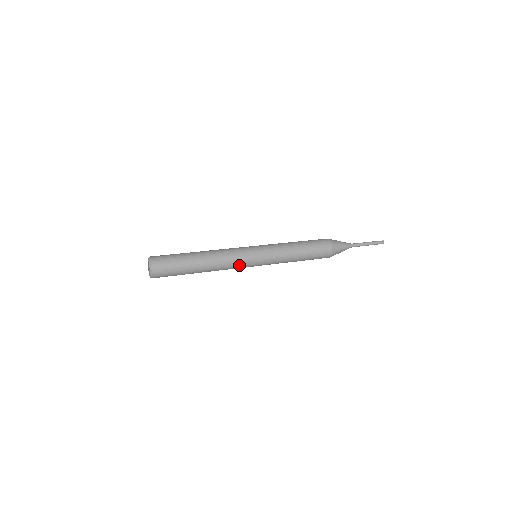
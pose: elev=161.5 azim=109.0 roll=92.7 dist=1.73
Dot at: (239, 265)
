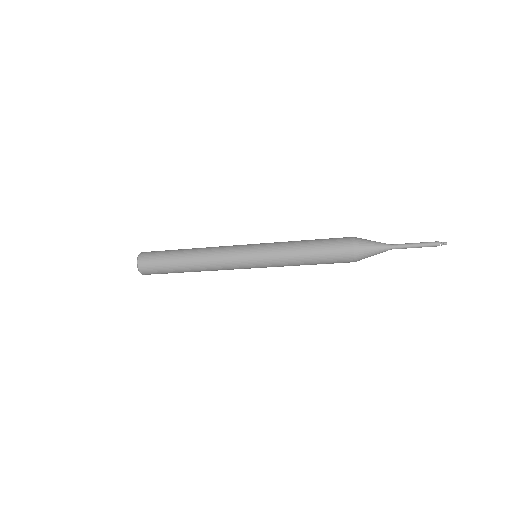
Dot at: (229, 252)
